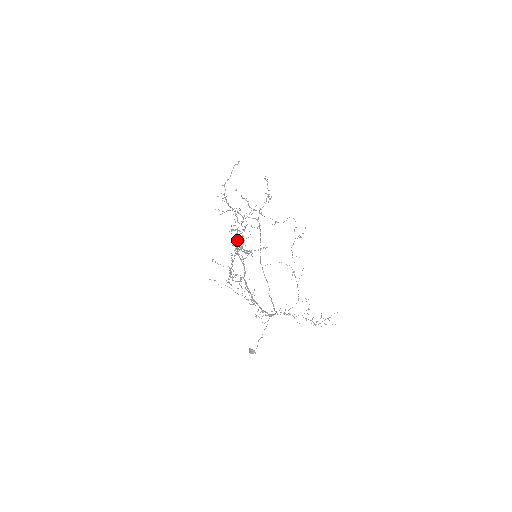
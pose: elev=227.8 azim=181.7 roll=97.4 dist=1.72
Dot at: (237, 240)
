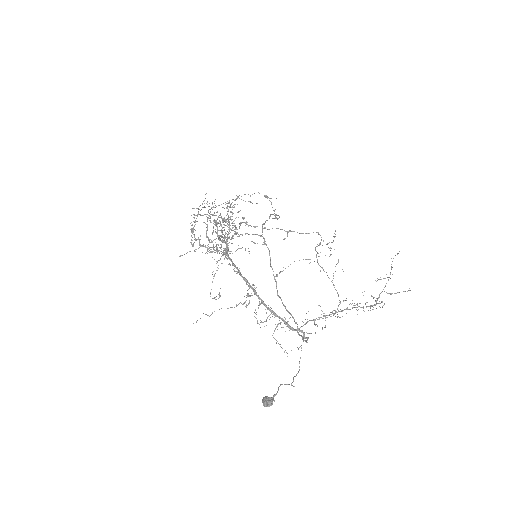
Dot at: (216, 221)
